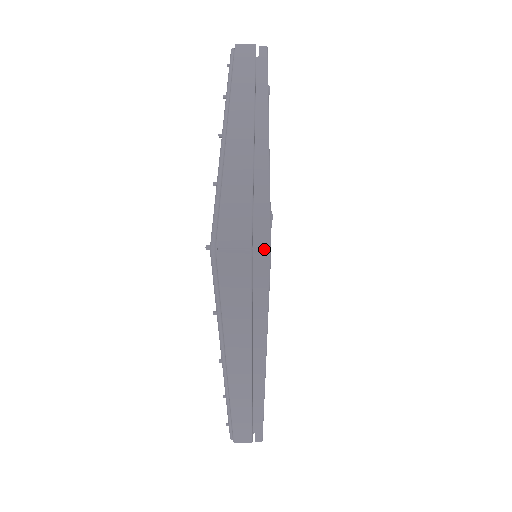
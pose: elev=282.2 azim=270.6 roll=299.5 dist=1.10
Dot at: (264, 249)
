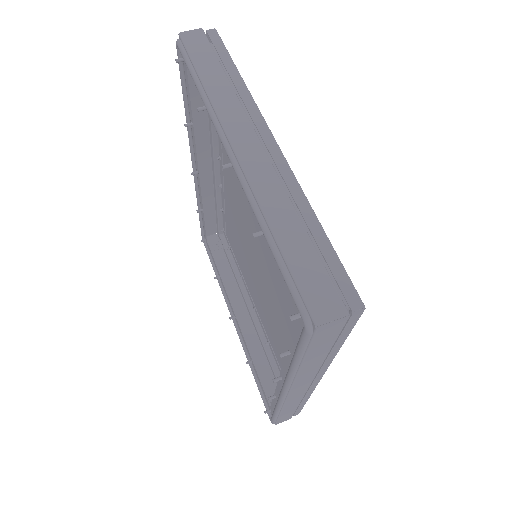
Dot at: (359, 310)
